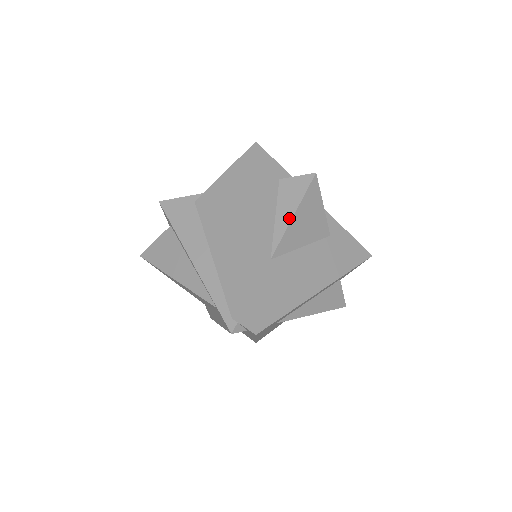
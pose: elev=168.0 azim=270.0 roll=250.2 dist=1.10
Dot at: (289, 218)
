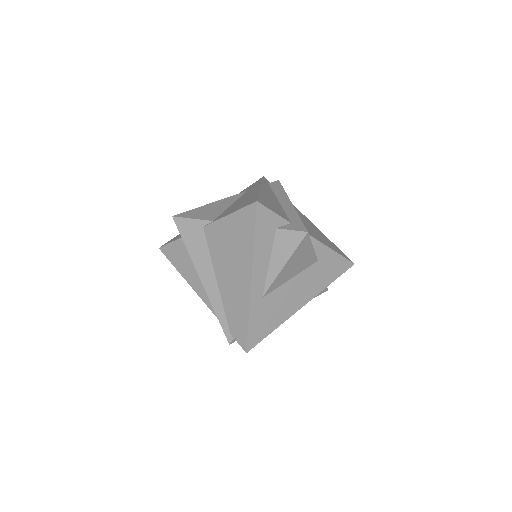
Dot at: (280, 267)
